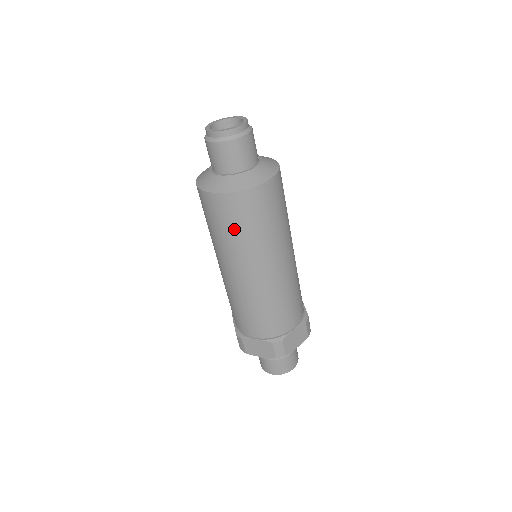
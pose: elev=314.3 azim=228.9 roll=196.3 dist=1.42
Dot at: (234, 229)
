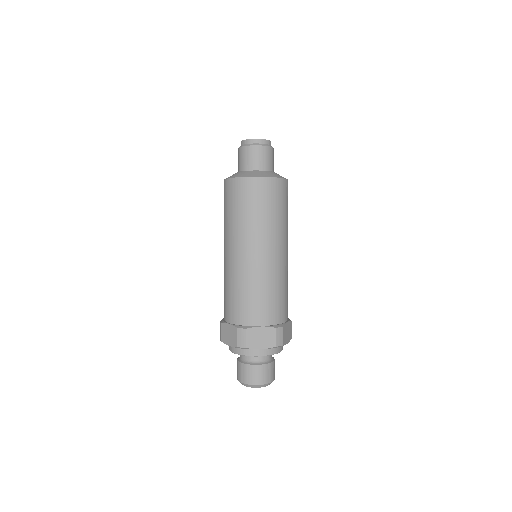
Dot at: (232, 209)
